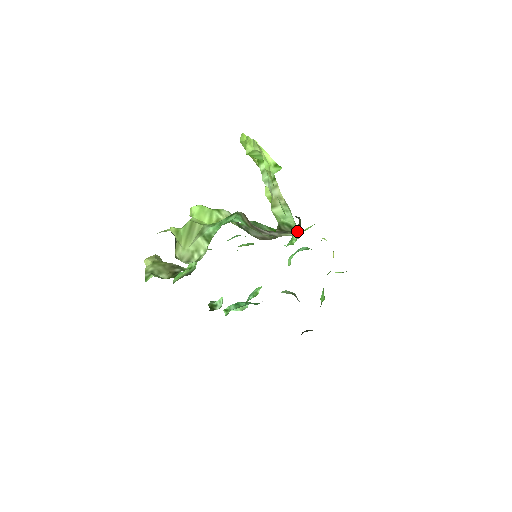
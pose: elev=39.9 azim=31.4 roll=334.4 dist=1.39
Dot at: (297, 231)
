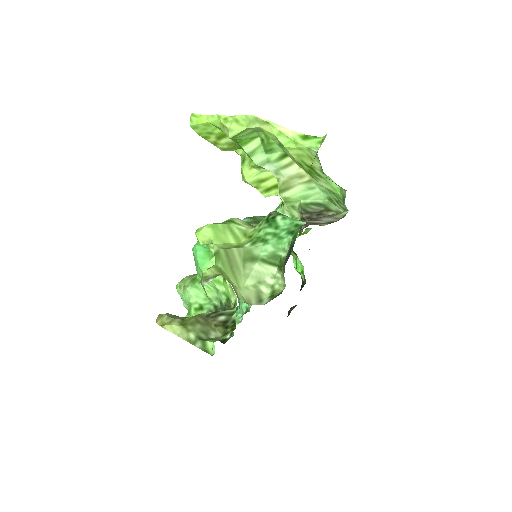
Dot at: (281, 208)
